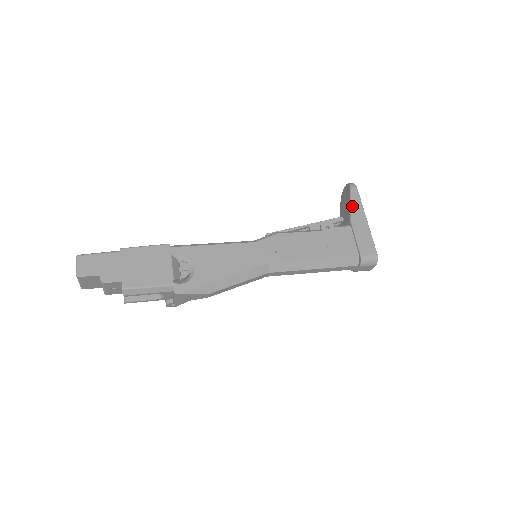
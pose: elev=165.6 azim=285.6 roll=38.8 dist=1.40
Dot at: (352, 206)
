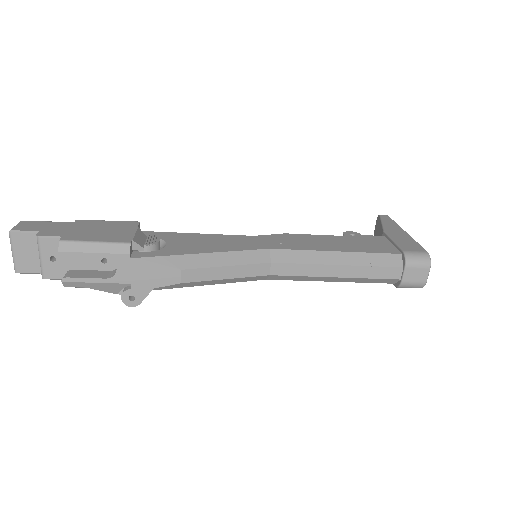
Dot at: (383, 223)
